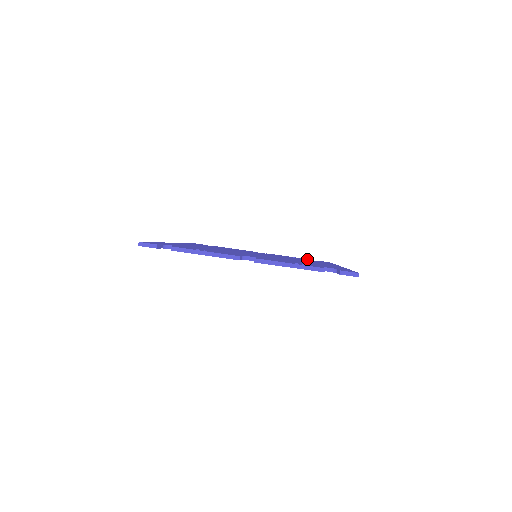
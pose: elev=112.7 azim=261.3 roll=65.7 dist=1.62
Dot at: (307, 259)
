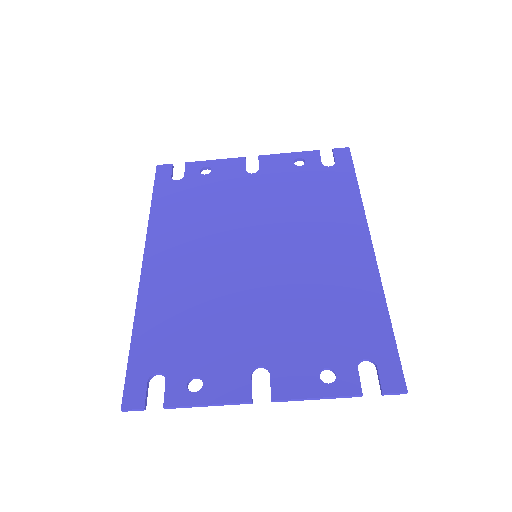
Dot at: (318, 165)
